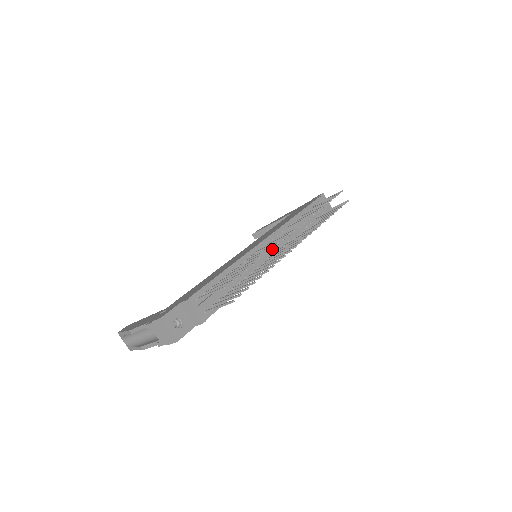
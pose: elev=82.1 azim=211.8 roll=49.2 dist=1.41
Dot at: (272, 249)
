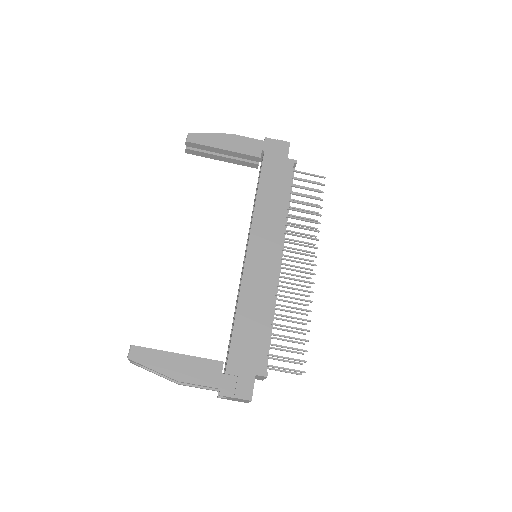
Dot at: occluded
